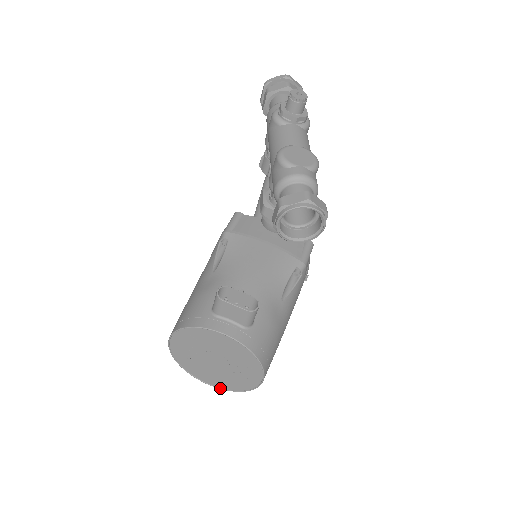
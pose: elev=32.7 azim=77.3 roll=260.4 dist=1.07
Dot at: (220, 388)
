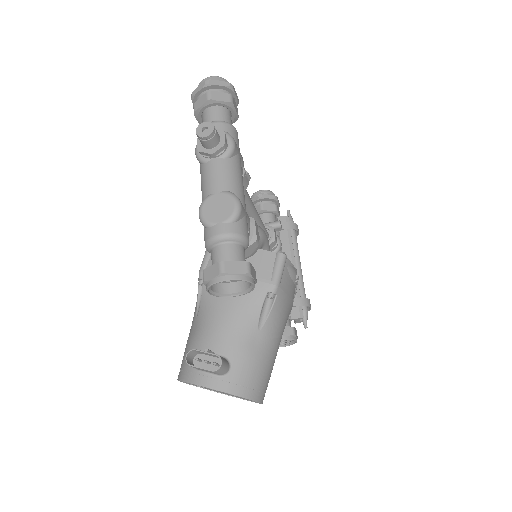
Dot at: occluded
